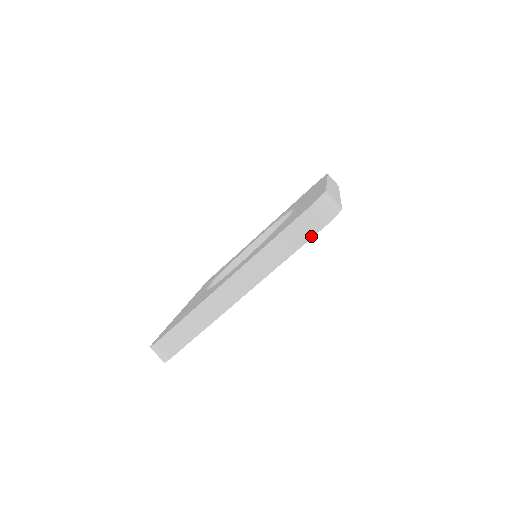
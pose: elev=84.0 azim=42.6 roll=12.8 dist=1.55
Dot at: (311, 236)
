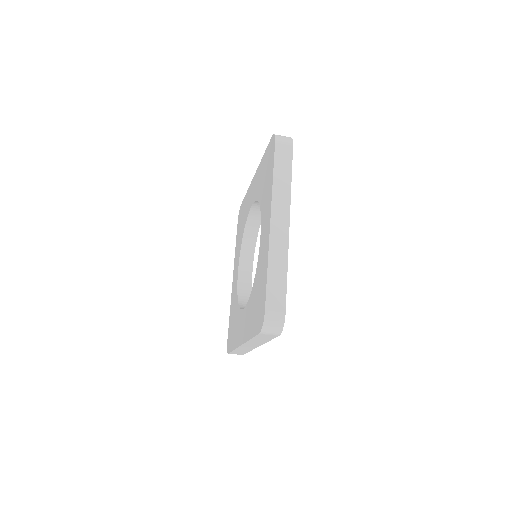
Dot at: (274, 337)
